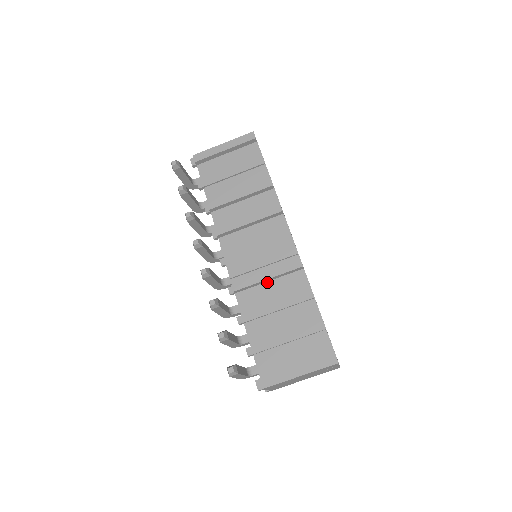
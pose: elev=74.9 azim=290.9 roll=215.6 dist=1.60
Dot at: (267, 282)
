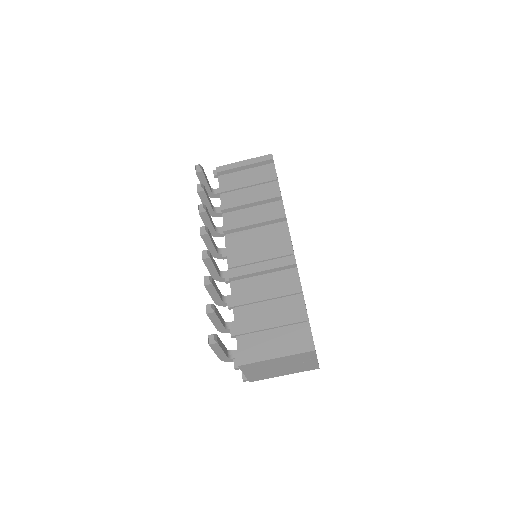
Dot at: (261, 275)
